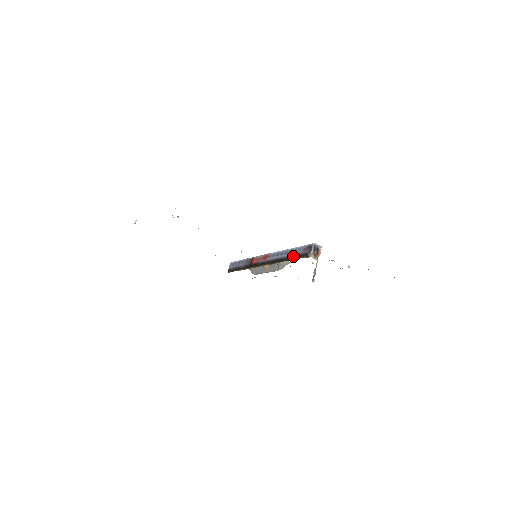
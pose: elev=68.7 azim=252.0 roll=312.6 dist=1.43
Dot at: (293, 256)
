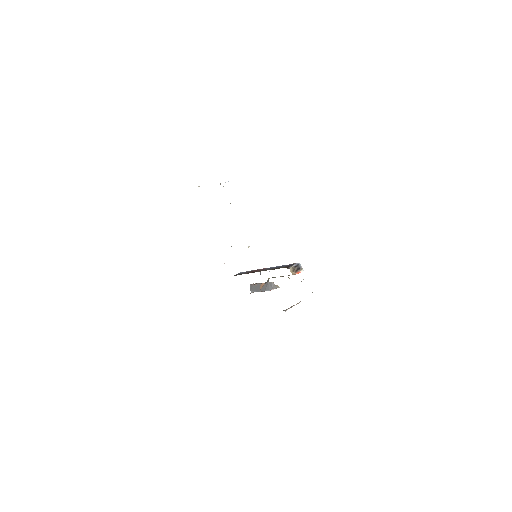
Dot at: (280, 267)
